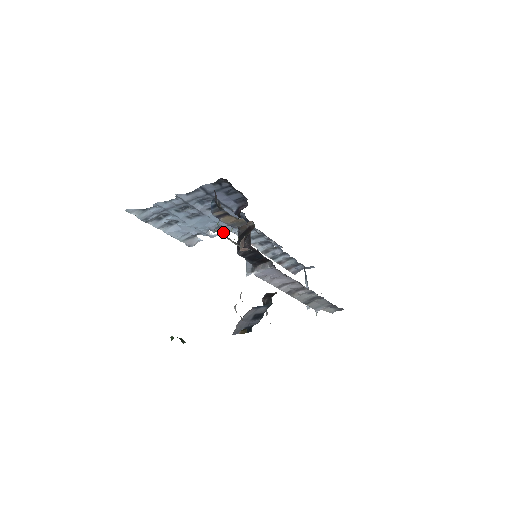
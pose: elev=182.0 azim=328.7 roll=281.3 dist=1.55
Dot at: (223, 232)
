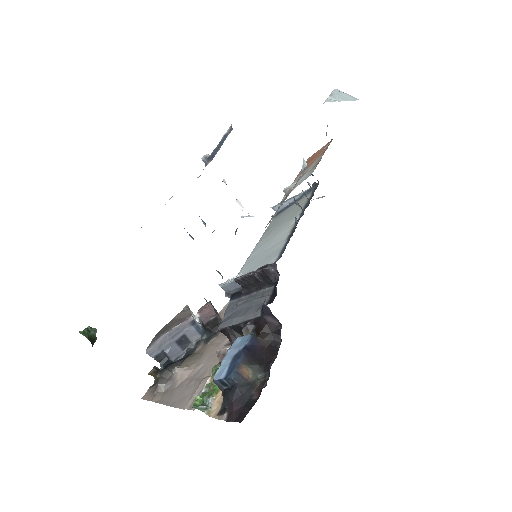
Dot at: occluded
